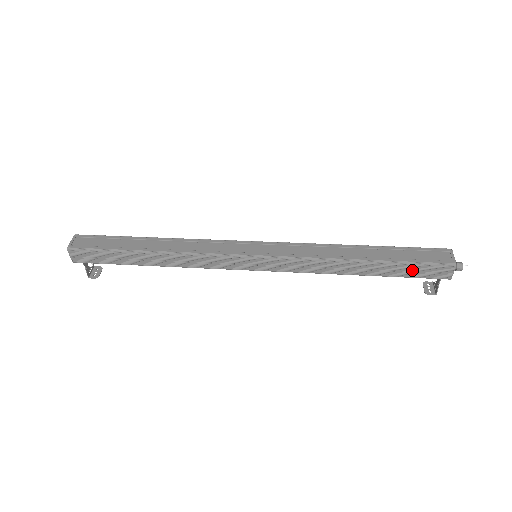
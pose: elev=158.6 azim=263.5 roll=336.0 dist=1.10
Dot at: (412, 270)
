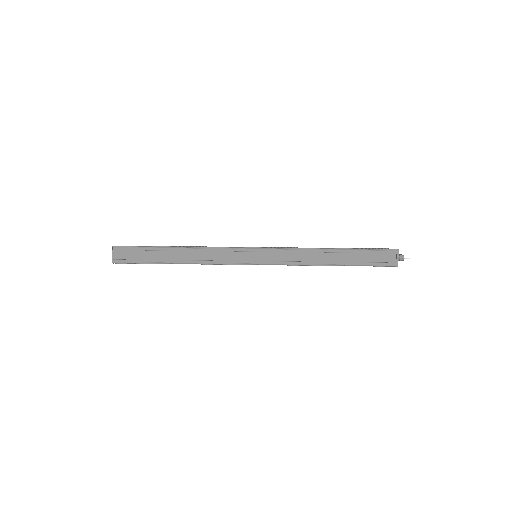
Dot at: occluded
